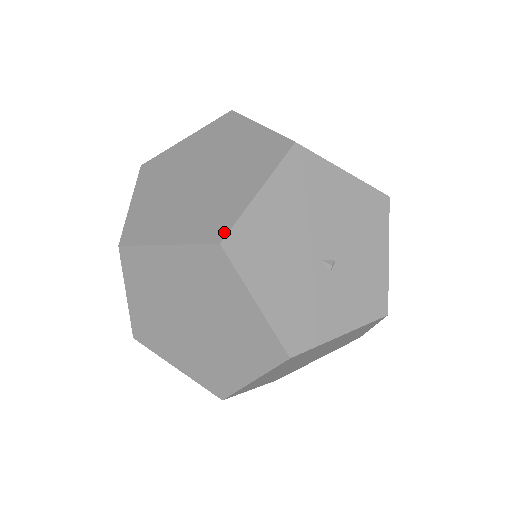
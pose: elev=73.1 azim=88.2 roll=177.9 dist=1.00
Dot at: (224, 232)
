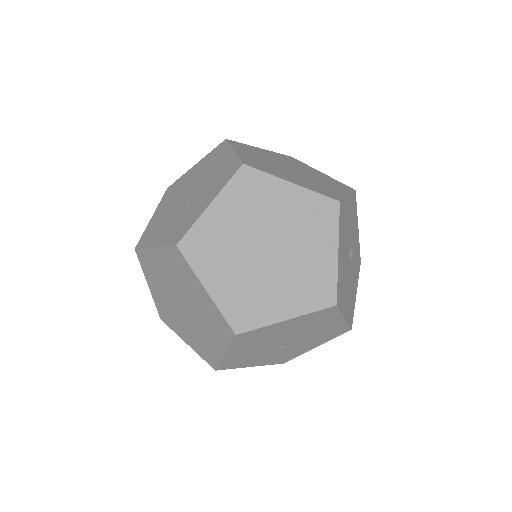
Dot at: (244, 329)
